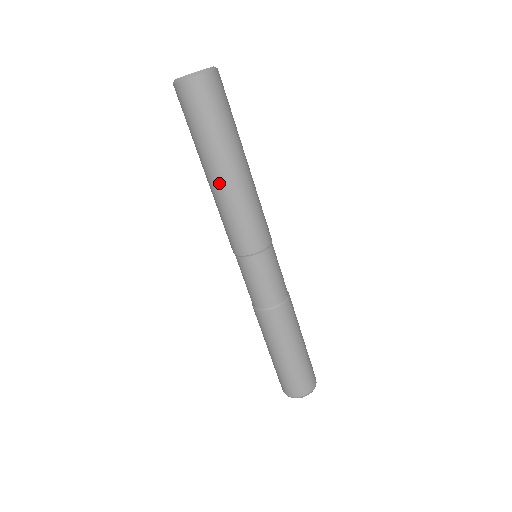
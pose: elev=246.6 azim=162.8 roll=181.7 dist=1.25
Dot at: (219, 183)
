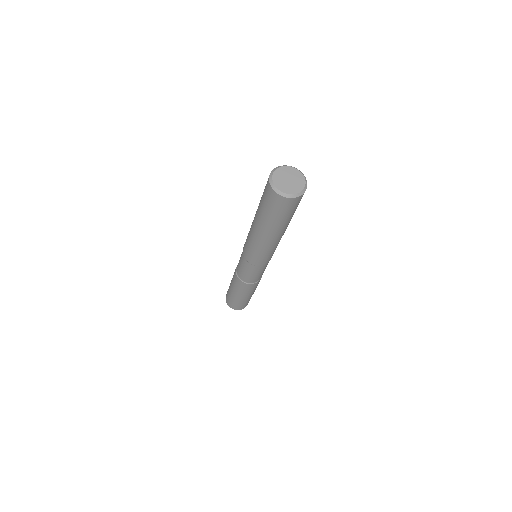
Dot at: (255, 231)
